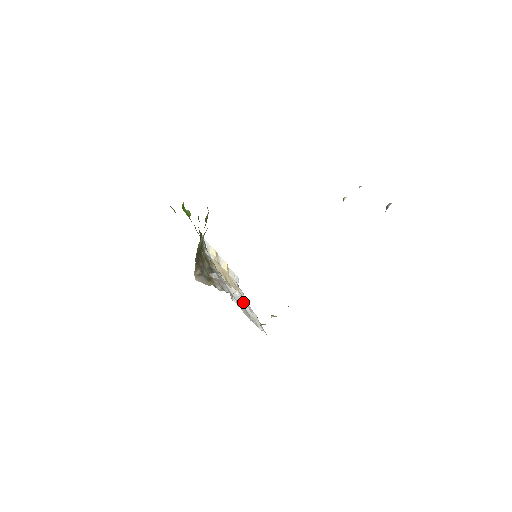
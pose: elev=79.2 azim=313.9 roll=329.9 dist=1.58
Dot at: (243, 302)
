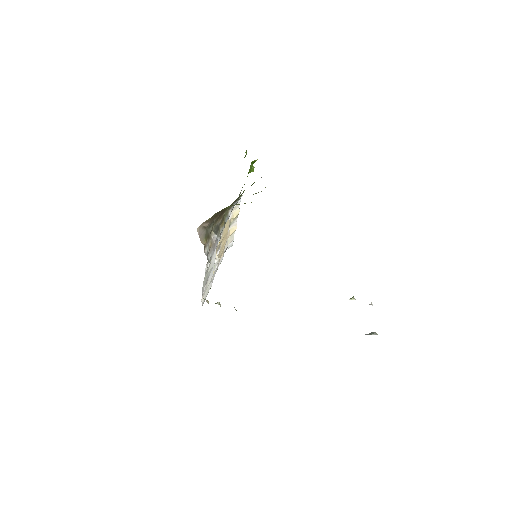
Dot at: (213, 270)
